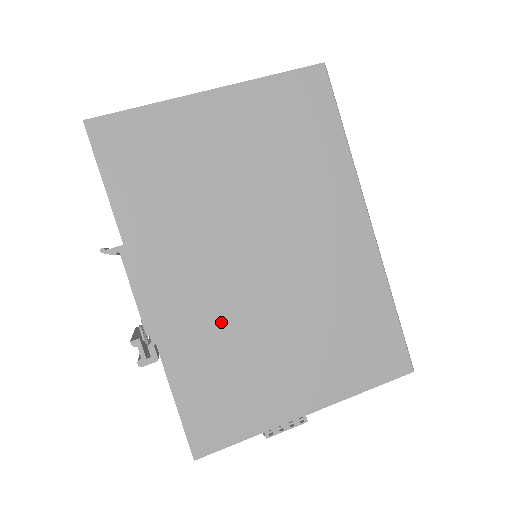
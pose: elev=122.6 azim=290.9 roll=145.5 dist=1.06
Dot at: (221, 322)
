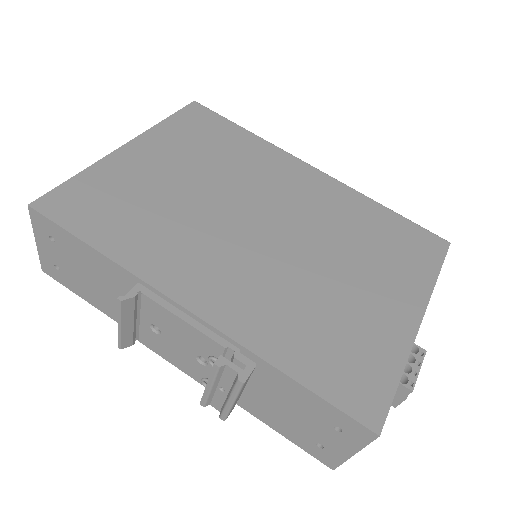
Dot at: (280, 292)
